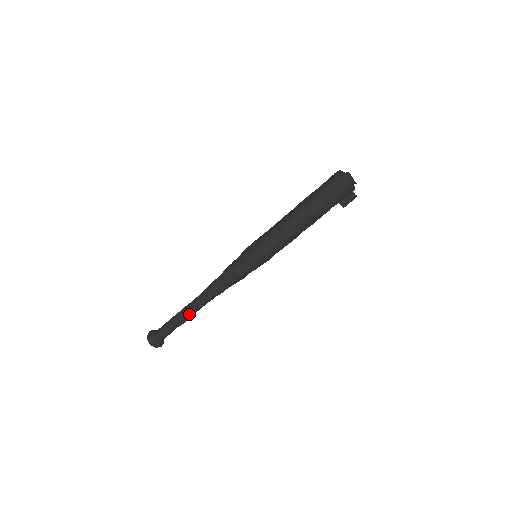
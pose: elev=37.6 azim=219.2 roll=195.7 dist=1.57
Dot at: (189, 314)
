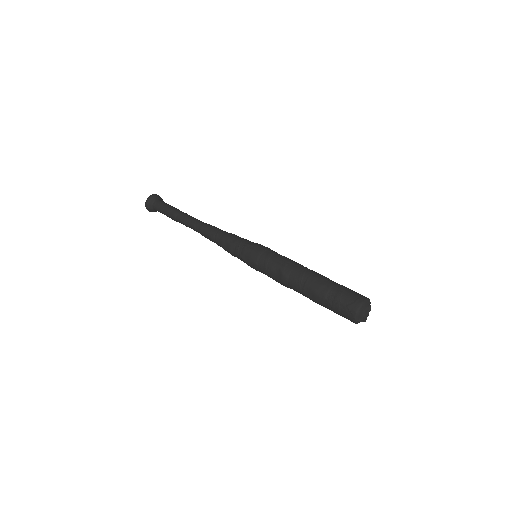
Dot at: (184, 224)
